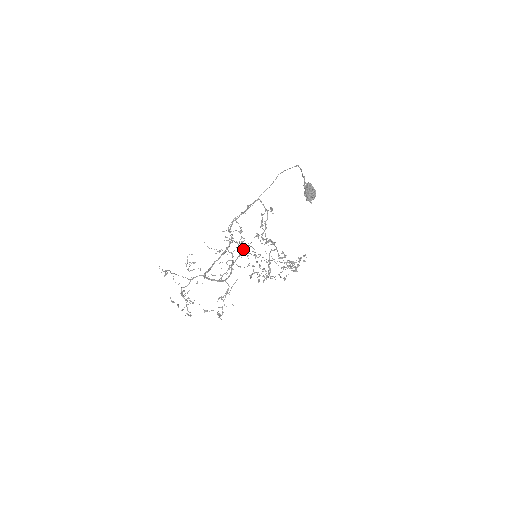
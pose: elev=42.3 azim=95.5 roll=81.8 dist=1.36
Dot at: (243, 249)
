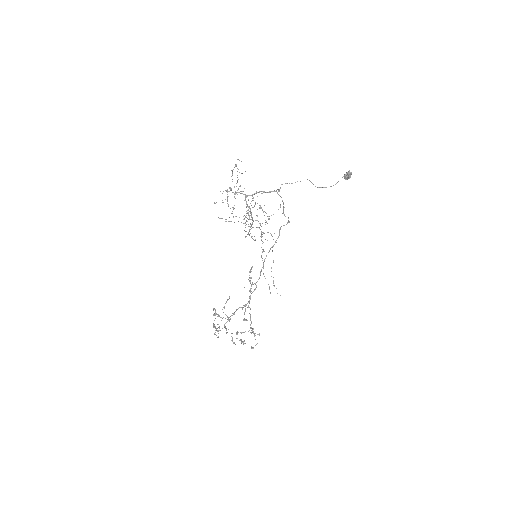
Dot at: (268, 219)
